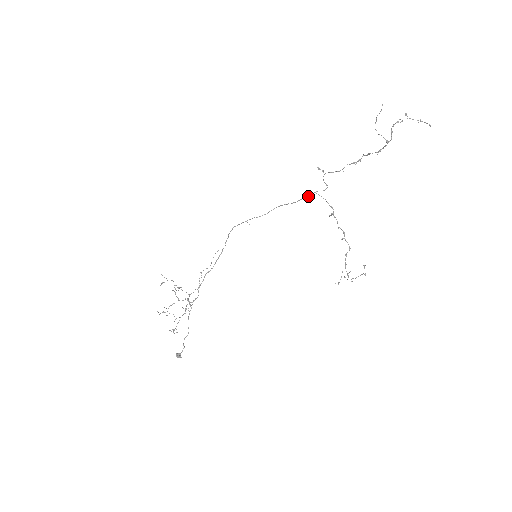
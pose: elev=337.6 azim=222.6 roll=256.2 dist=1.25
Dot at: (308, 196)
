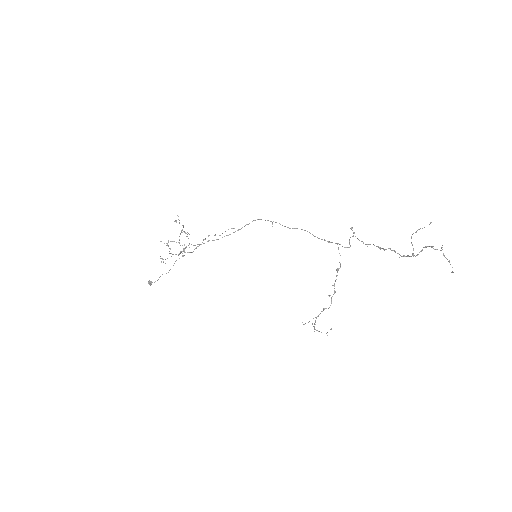
Dot at: (329, 242)
